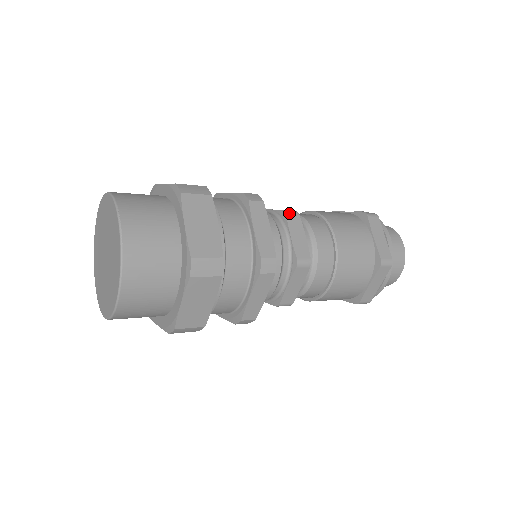
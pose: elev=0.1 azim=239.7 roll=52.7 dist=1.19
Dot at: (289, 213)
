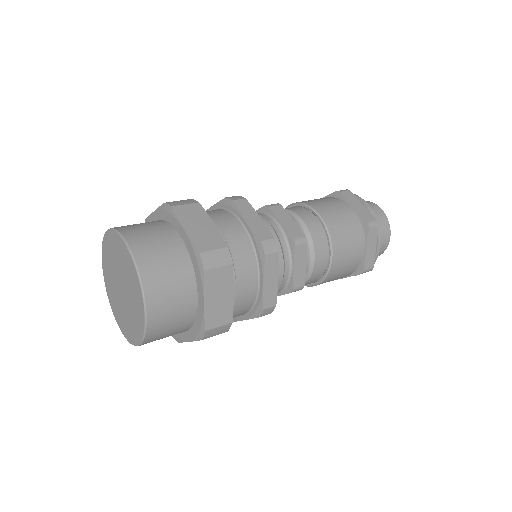
Dot at: (298, 244)
